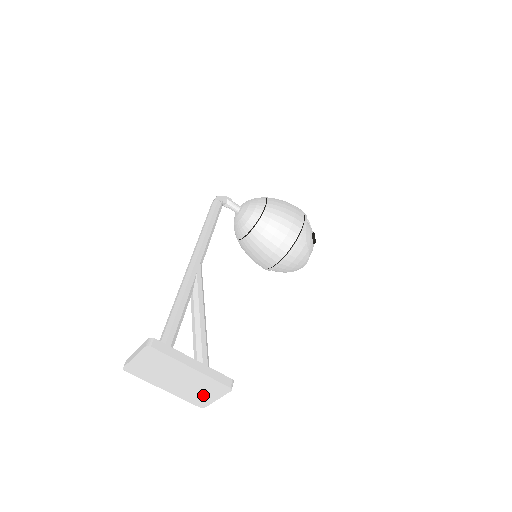
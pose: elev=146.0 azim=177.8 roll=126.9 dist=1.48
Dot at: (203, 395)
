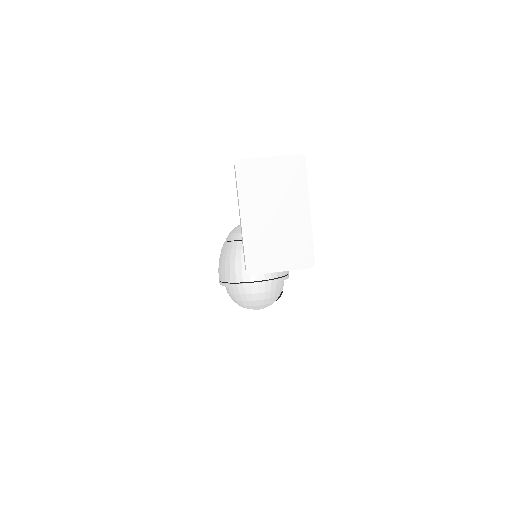
Dot at: (274, 255)
